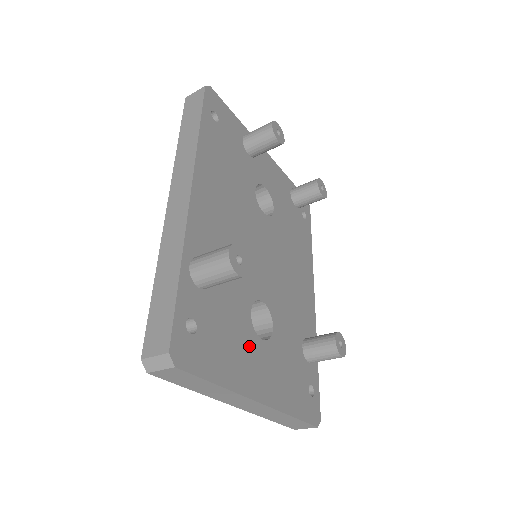
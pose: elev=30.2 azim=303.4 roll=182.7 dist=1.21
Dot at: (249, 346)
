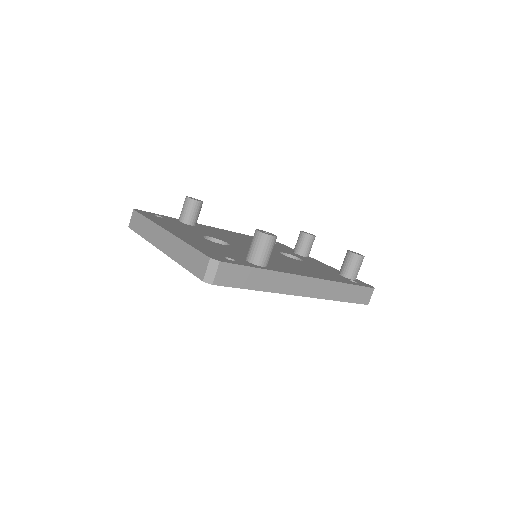
Dot at: (189, 232)
